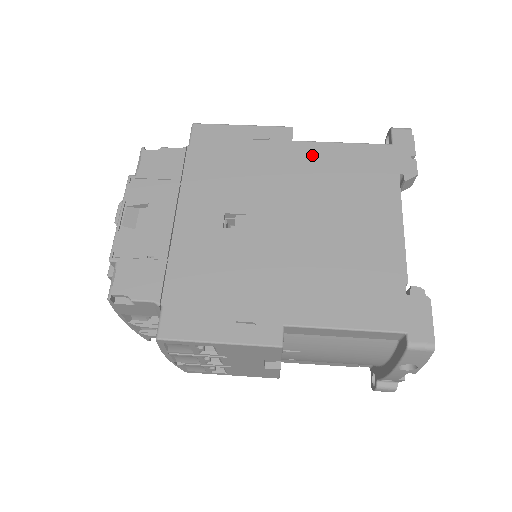
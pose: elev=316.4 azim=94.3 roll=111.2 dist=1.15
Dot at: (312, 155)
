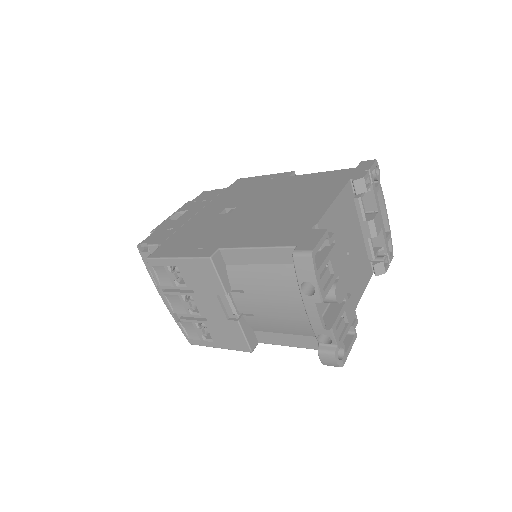
Dot at: (297, 180)
